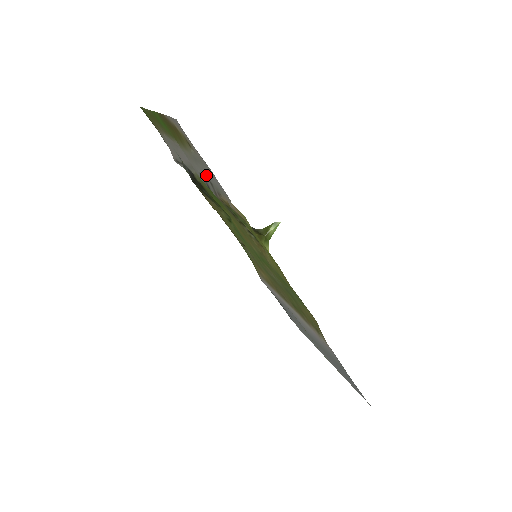
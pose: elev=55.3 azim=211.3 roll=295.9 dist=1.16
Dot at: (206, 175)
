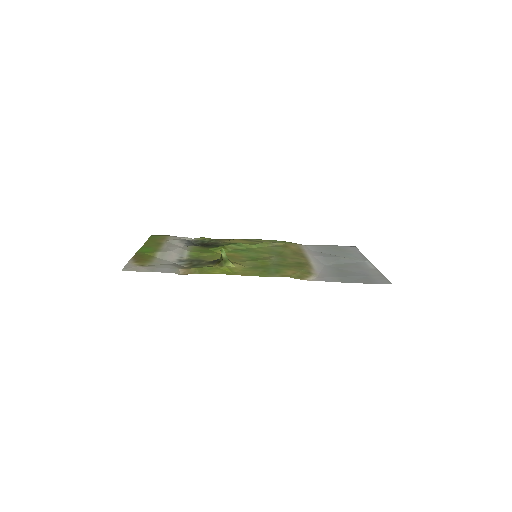
Dot at: (168, 265)
